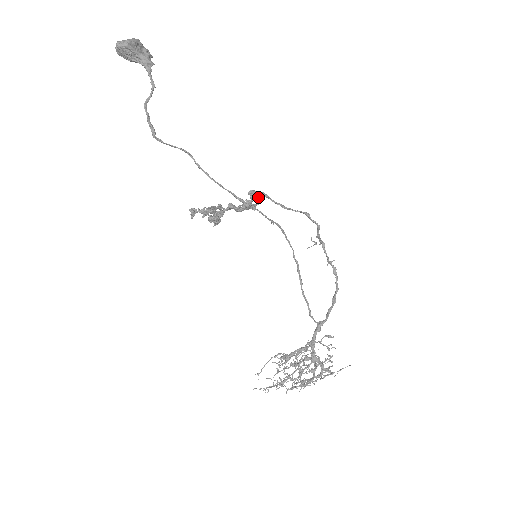
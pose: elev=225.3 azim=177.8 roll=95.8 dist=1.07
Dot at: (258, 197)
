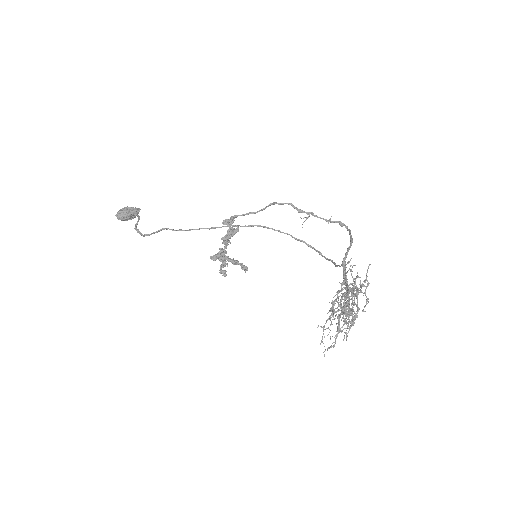
Dot at: (231, 221)
